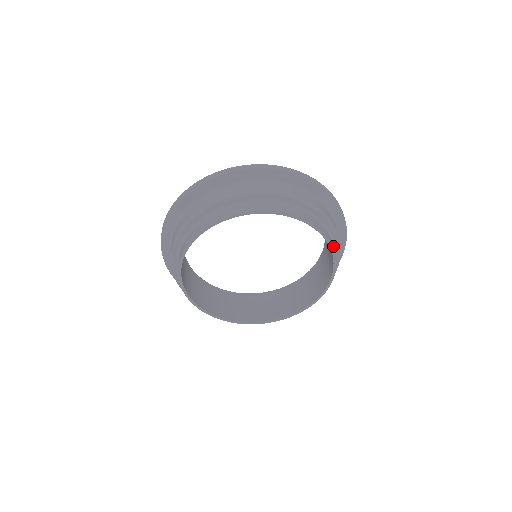
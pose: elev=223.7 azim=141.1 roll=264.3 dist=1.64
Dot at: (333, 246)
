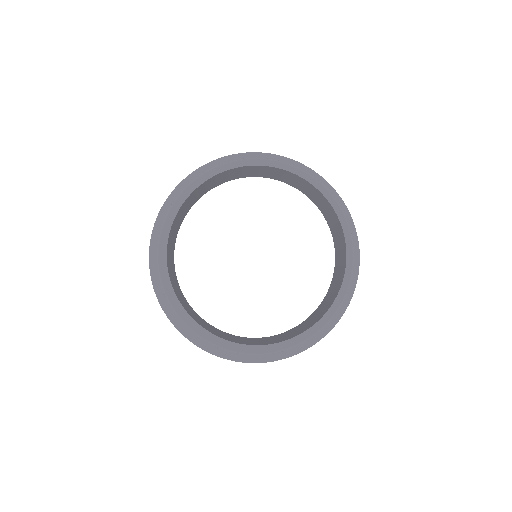
Dot at: occluded
